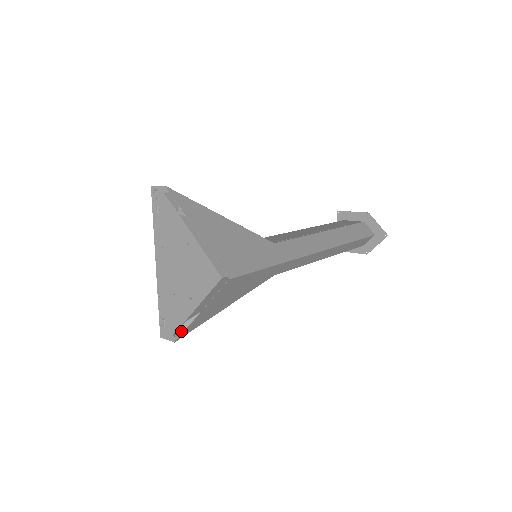
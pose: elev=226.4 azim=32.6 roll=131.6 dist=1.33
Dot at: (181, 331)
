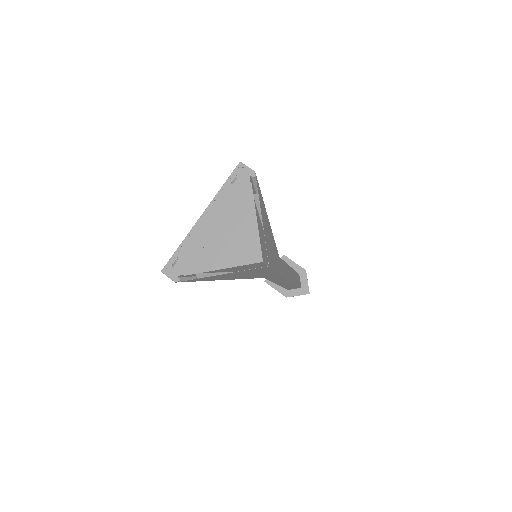
Dot at: (182, 277)
